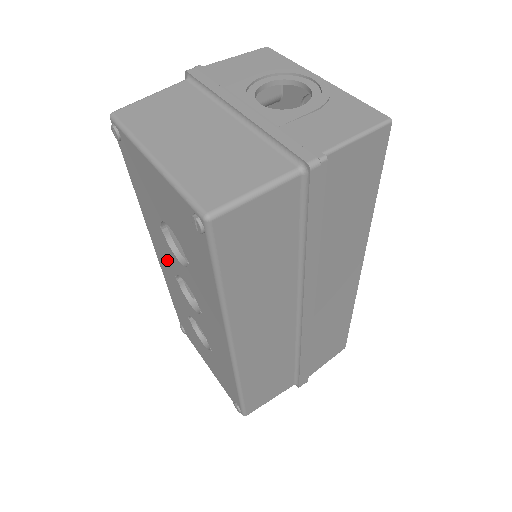
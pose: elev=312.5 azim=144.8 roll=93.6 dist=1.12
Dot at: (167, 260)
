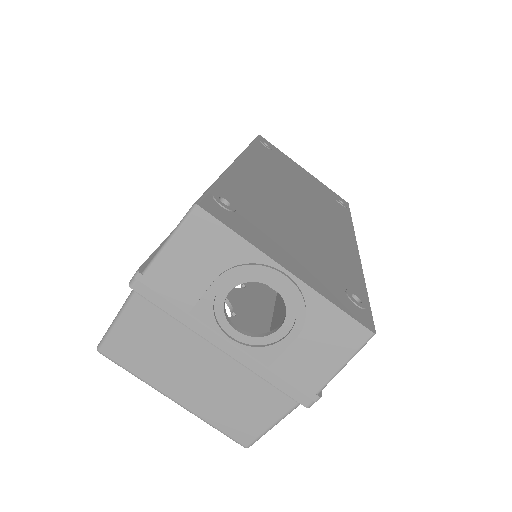
Dot at: occluded
